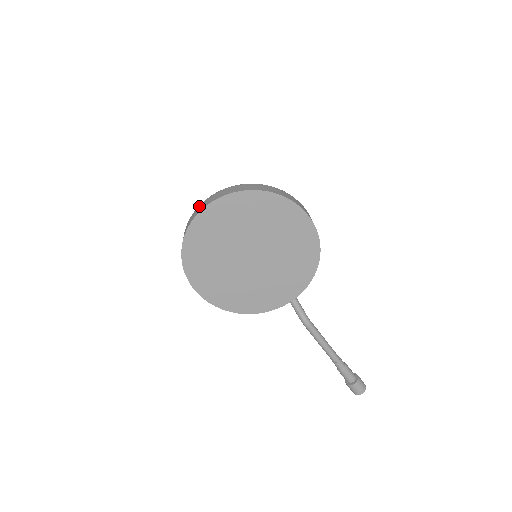
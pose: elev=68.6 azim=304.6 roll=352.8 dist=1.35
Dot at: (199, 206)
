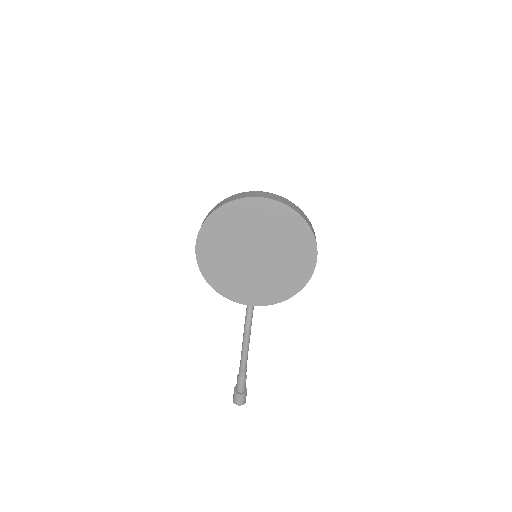
Dot at: (251, 192)
